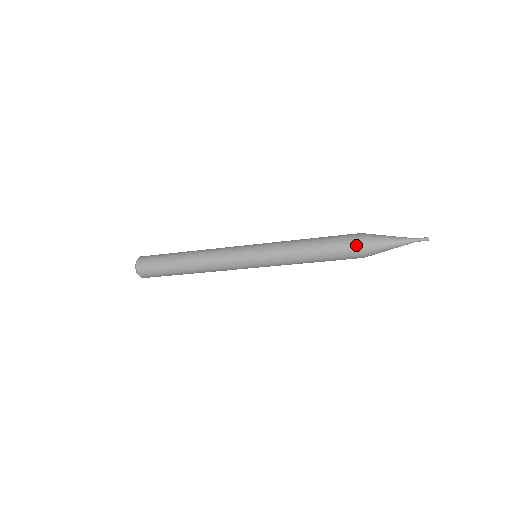
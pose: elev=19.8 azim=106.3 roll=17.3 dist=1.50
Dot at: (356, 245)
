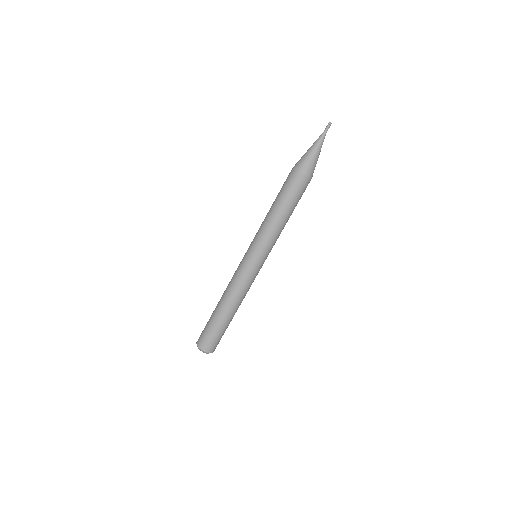
Dot at: occluded
